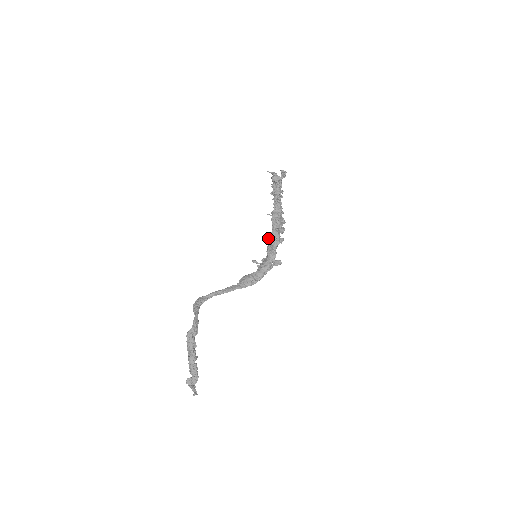
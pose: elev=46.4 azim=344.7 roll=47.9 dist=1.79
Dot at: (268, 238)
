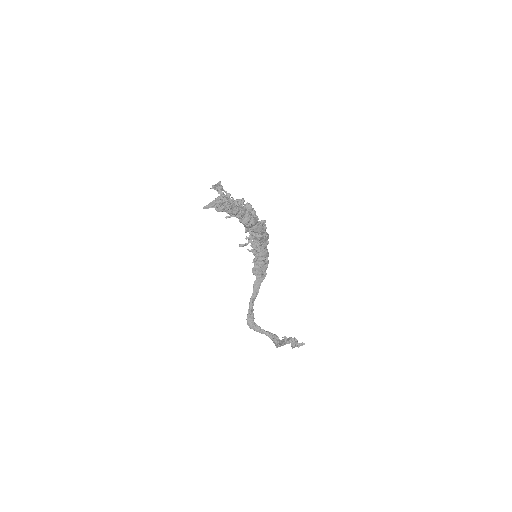
Dot at: occluded
